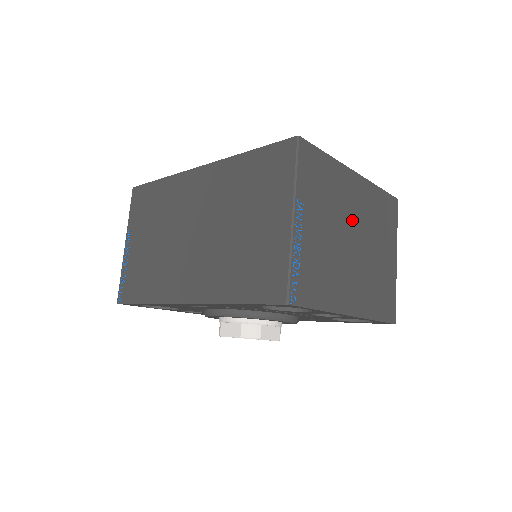
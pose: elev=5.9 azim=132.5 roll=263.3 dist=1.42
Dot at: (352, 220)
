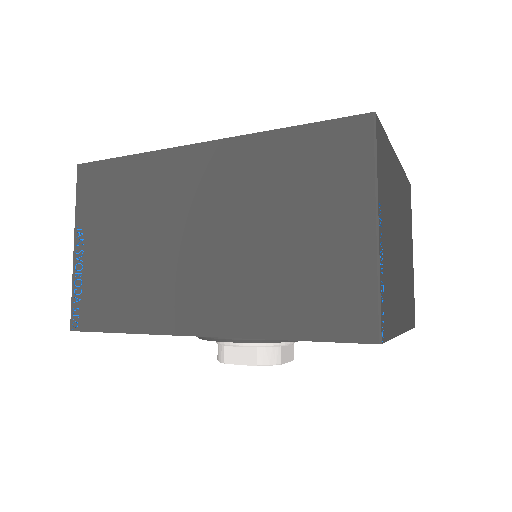
Dot at: (398, 217)
